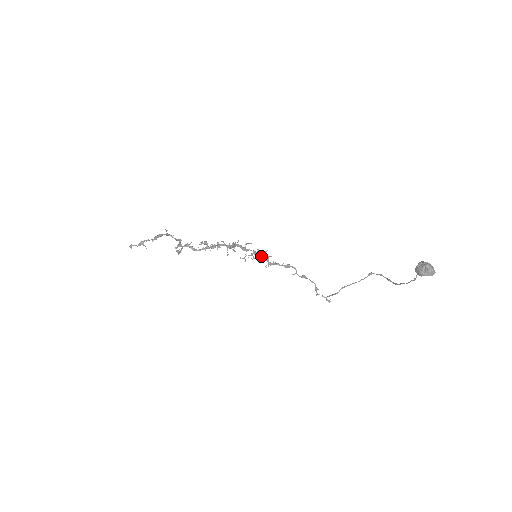
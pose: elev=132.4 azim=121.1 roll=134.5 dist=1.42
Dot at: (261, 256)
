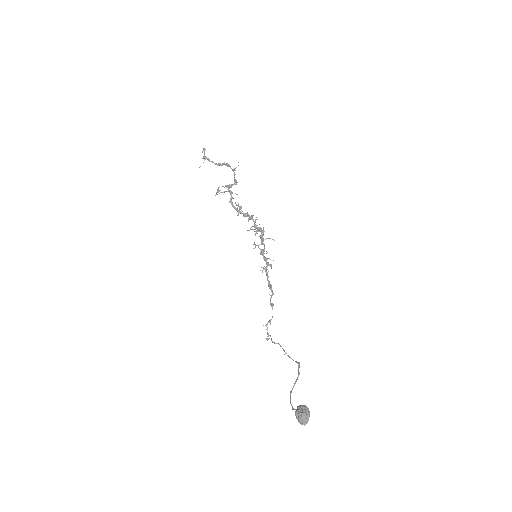
Dot at: (265, 258)
